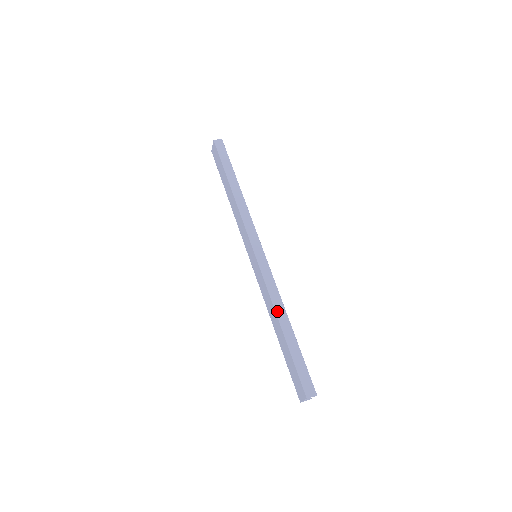
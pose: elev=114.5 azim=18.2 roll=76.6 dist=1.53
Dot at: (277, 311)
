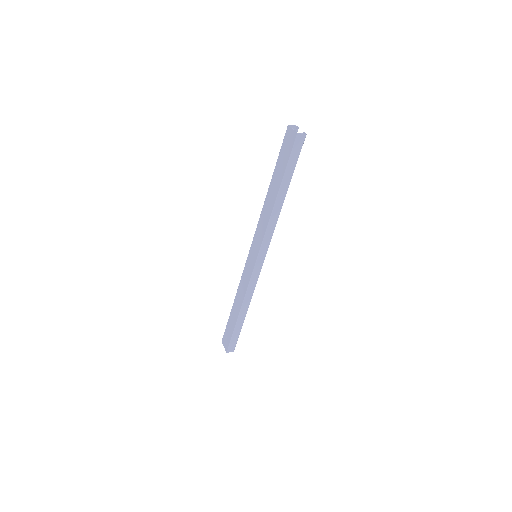
Dot at: (243, 305)
